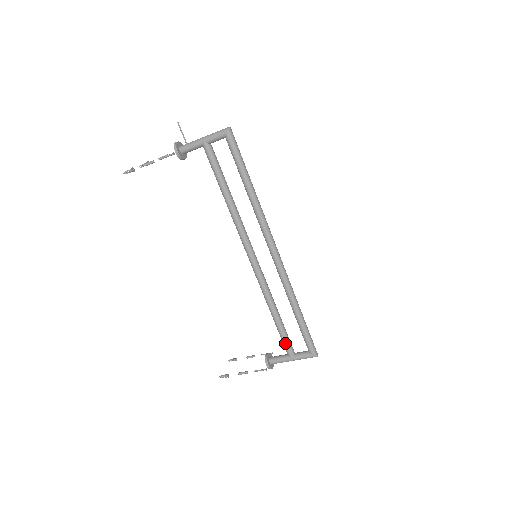
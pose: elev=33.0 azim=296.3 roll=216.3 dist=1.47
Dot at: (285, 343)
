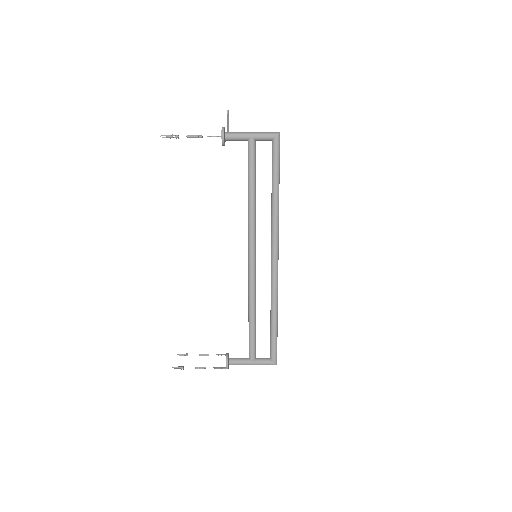
Dot at: (252, 346)
